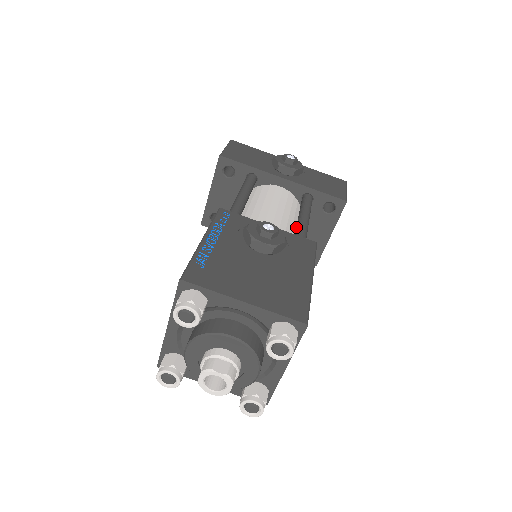
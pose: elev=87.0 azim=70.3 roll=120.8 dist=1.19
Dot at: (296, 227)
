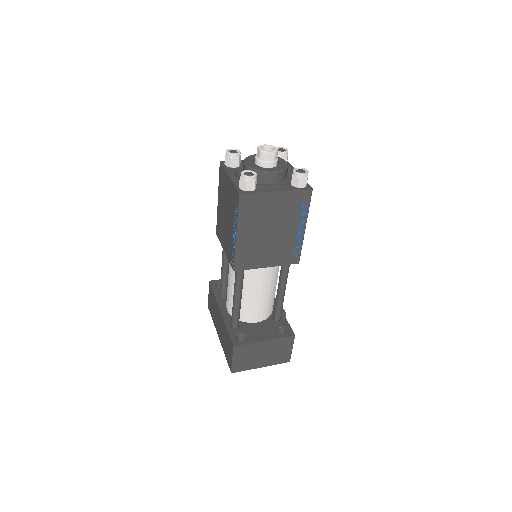
Dot at: occluded
